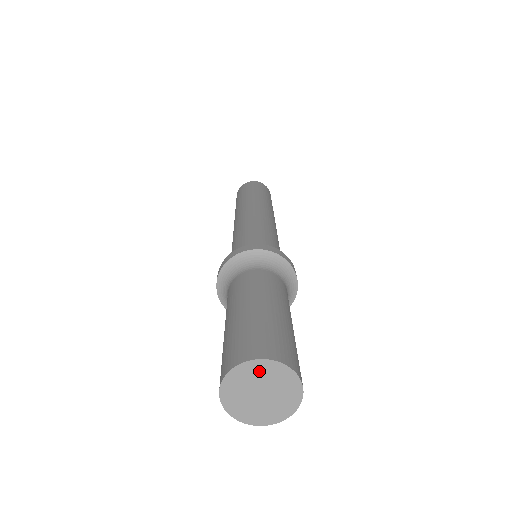
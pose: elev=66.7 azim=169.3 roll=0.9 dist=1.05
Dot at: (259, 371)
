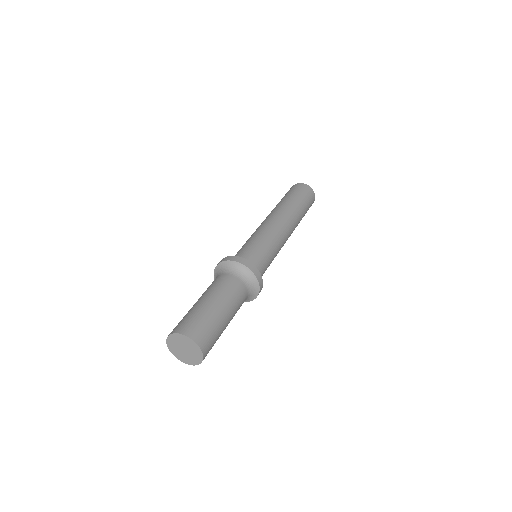
Dot at: (178, 339)
